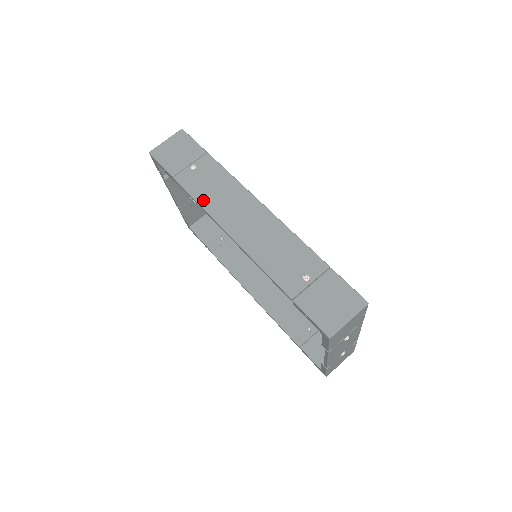
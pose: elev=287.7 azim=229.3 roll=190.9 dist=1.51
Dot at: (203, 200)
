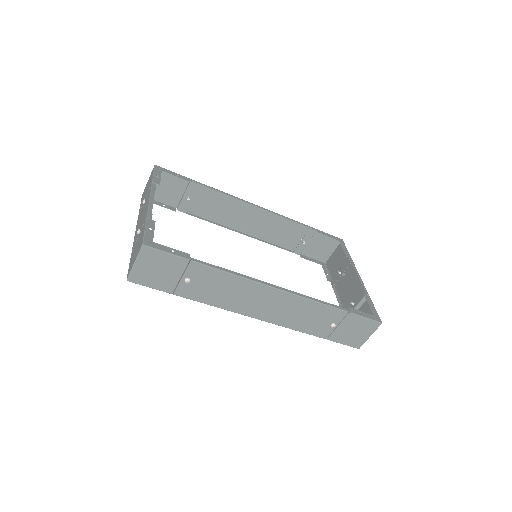
Dot at: (217, 303)
